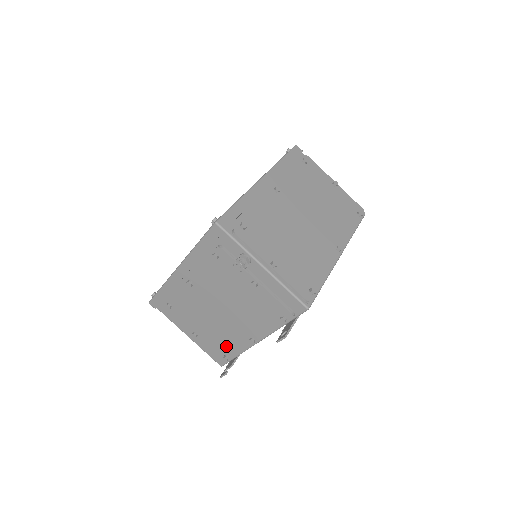
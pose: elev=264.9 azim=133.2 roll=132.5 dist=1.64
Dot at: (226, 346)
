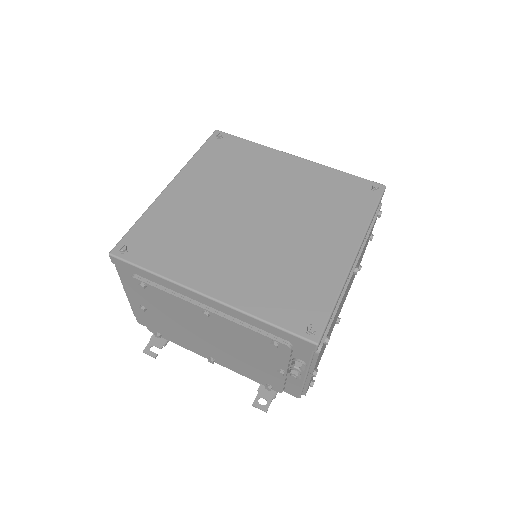
Dot at: (172, 336)
